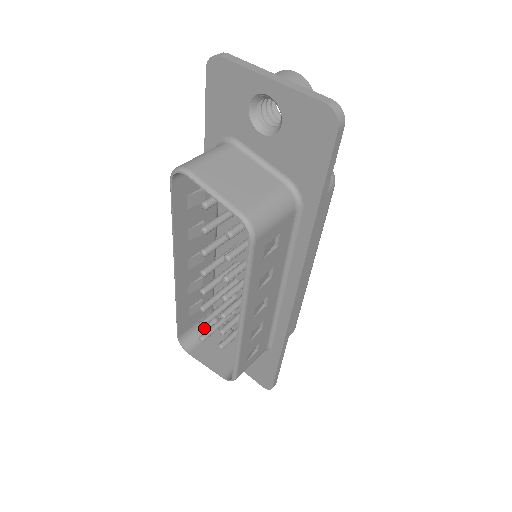
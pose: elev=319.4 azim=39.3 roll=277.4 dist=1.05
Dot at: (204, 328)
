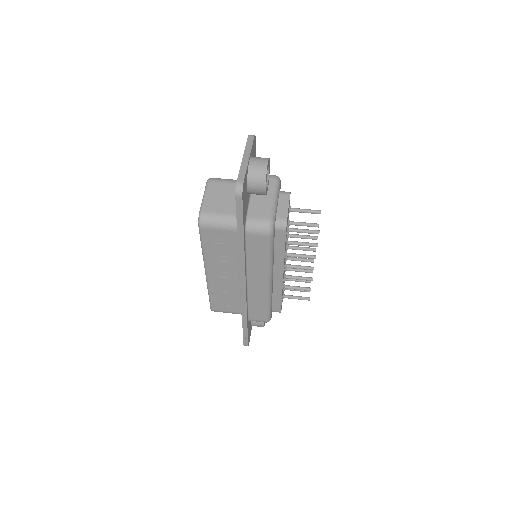
Dot at: occluded
